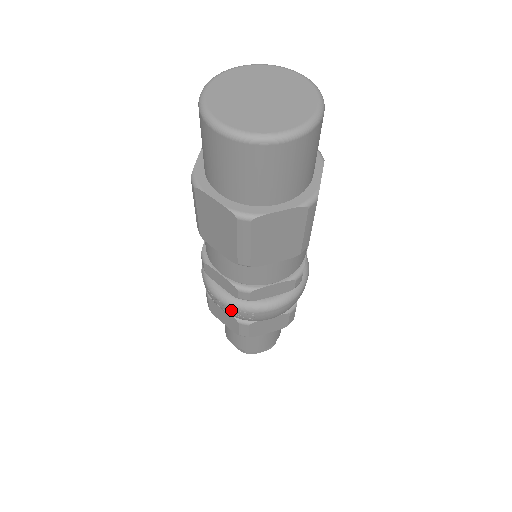
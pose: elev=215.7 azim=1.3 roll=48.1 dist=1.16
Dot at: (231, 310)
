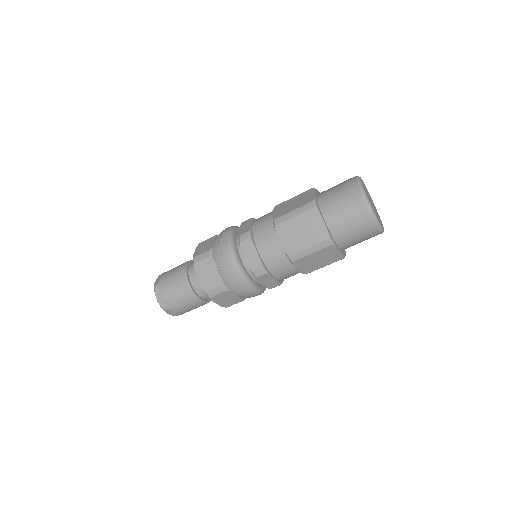
Dot at: (224, 239)
